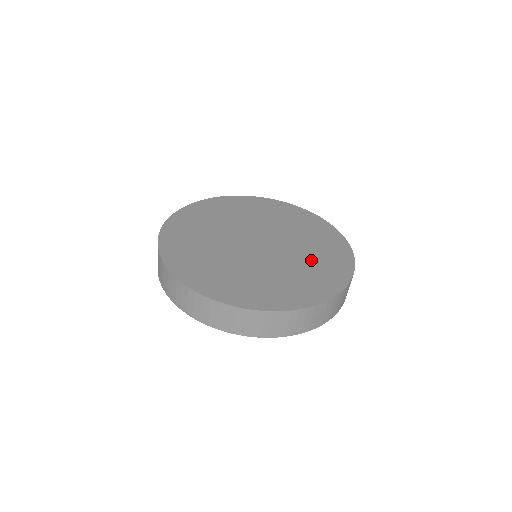
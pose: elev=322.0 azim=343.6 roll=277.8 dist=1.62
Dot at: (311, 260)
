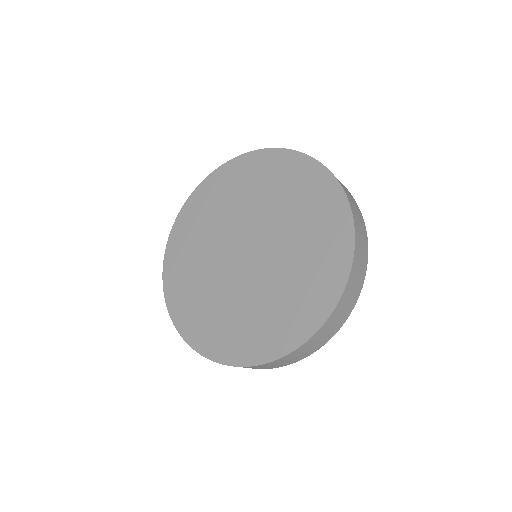
Dot at: (289, 286)
